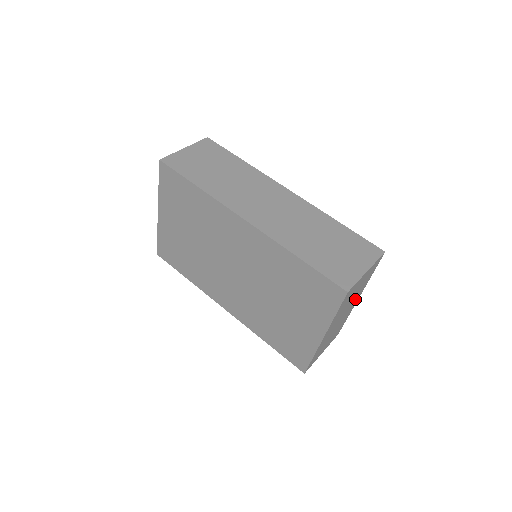
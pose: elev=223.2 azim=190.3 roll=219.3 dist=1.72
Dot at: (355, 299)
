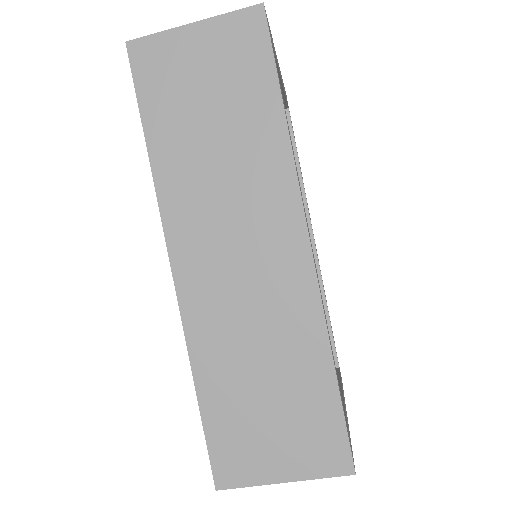
Dot at: occluded
